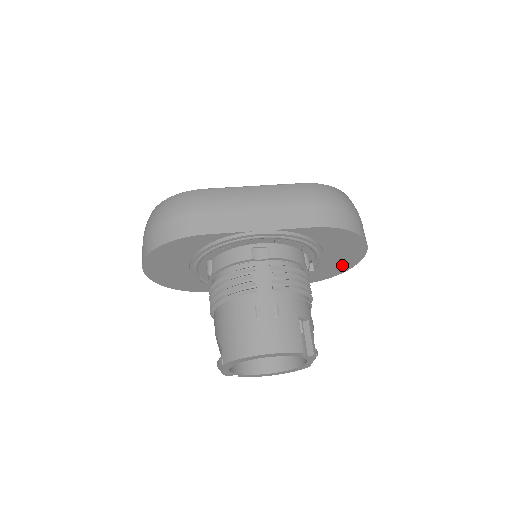
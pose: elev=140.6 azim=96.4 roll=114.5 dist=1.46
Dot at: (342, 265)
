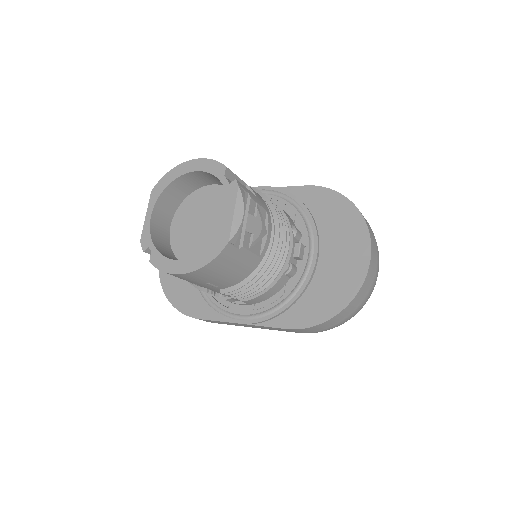
Dot at: (345, 280)
